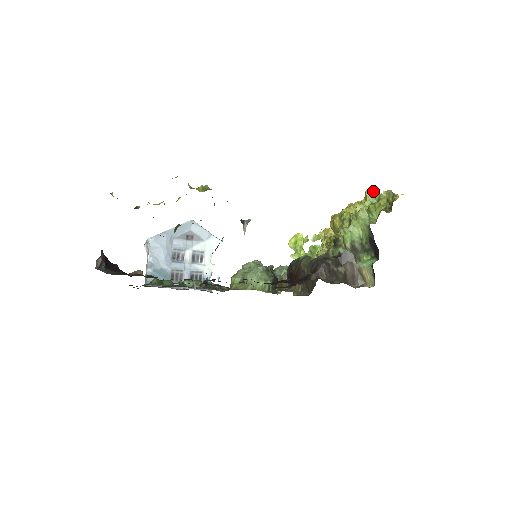
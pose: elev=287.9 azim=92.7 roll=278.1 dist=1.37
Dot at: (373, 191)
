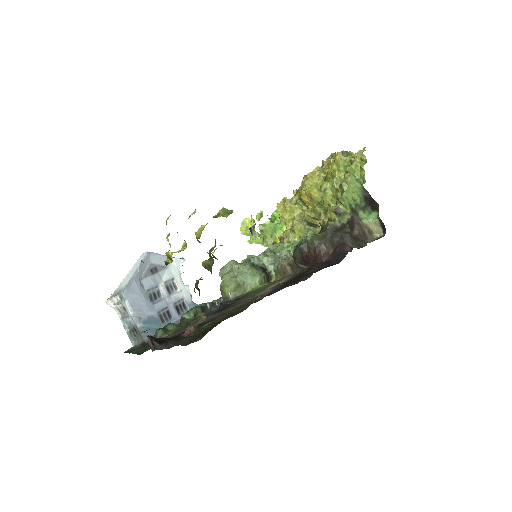
Dot at: (342, 156)
